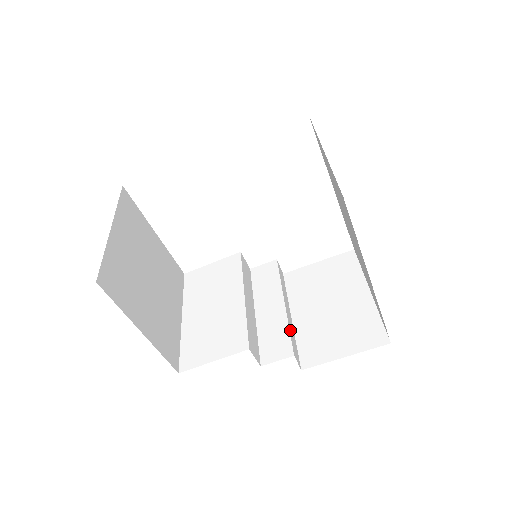
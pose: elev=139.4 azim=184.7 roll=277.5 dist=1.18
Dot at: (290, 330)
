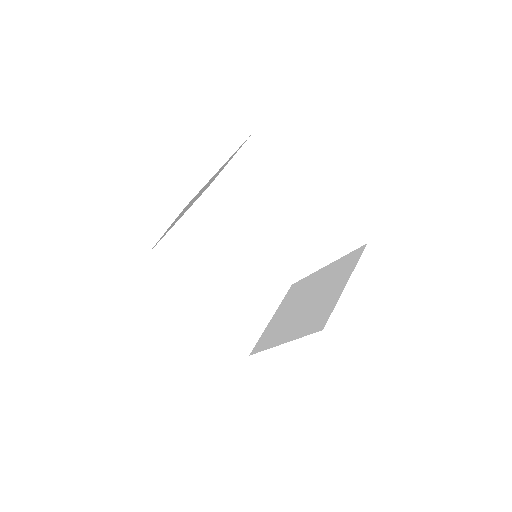
Dot at: occluded
